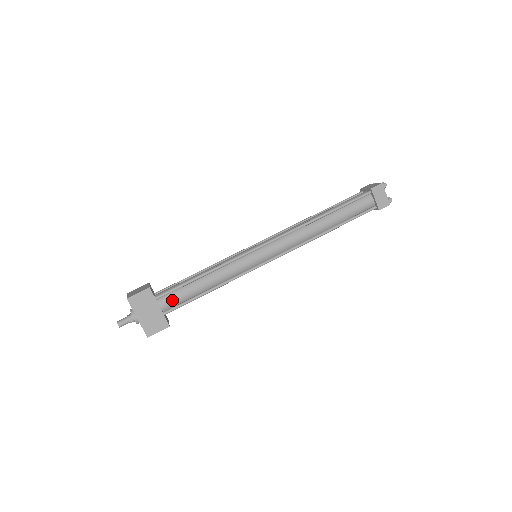
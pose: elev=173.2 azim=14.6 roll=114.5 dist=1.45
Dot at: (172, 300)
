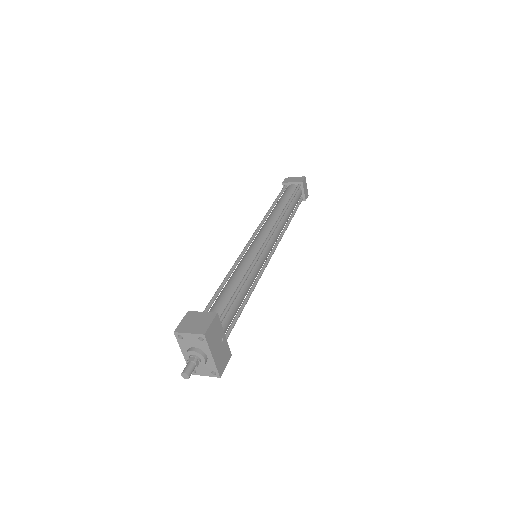
Dot at: (228, 323)
